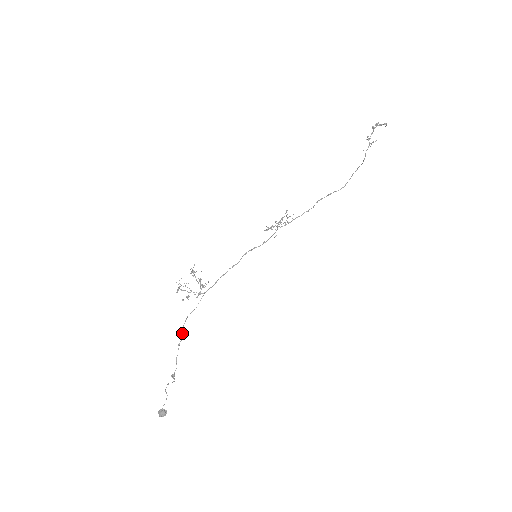
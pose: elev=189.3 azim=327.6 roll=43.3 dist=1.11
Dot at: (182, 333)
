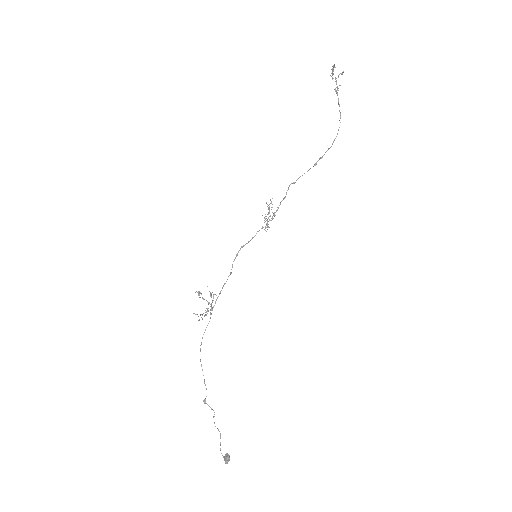
Dot at: occluded
